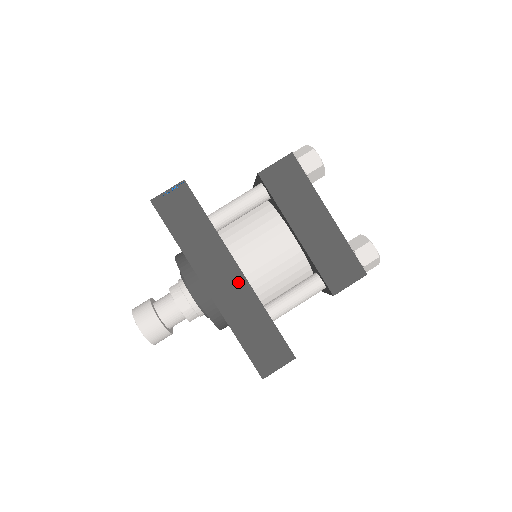
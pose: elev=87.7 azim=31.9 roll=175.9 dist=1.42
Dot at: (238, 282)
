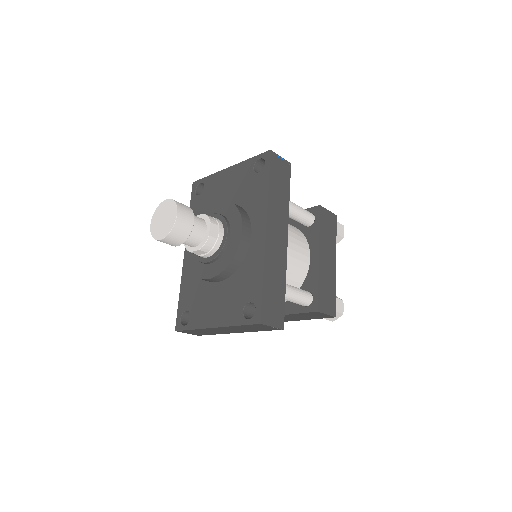
Dot at: (283, 246)
